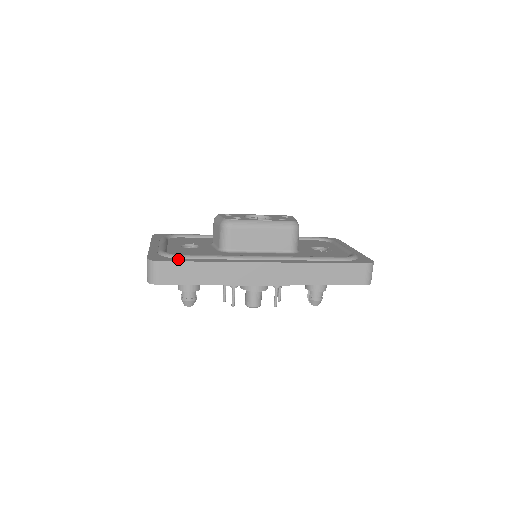
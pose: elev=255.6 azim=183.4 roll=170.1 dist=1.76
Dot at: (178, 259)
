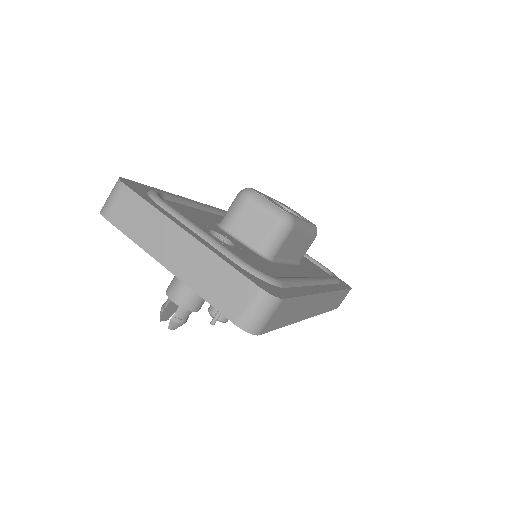
Dot at: (285, 290)
